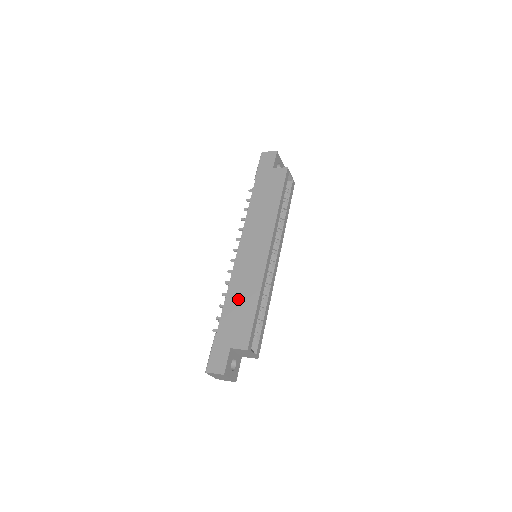
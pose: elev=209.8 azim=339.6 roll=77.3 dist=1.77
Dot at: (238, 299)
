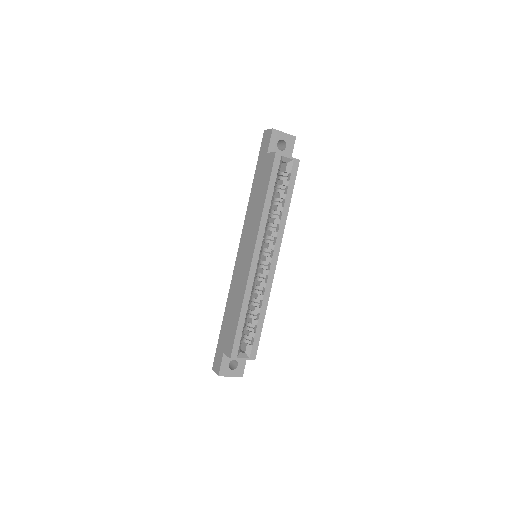
Dot at: (232, 306)
